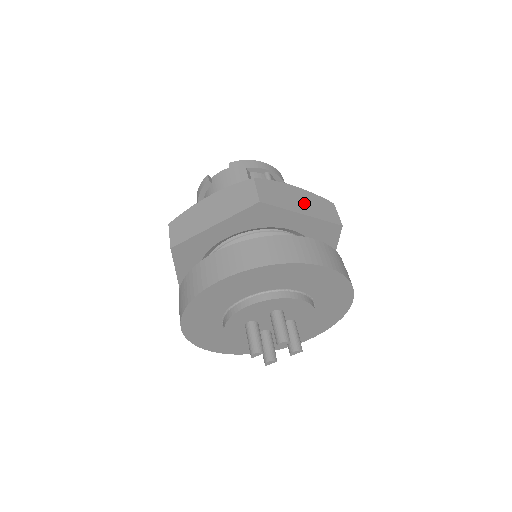
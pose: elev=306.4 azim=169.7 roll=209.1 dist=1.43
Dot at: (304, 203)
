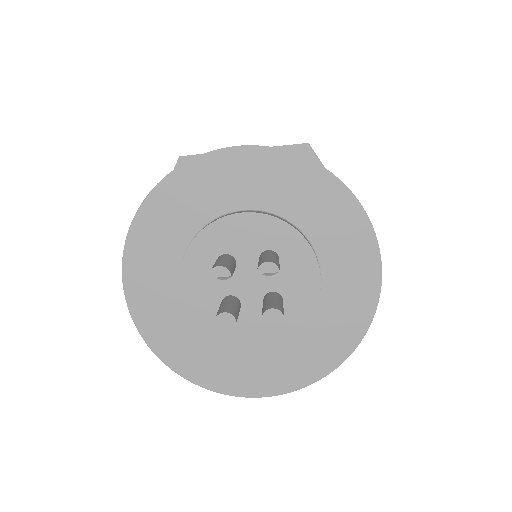
Dot at: occluded
